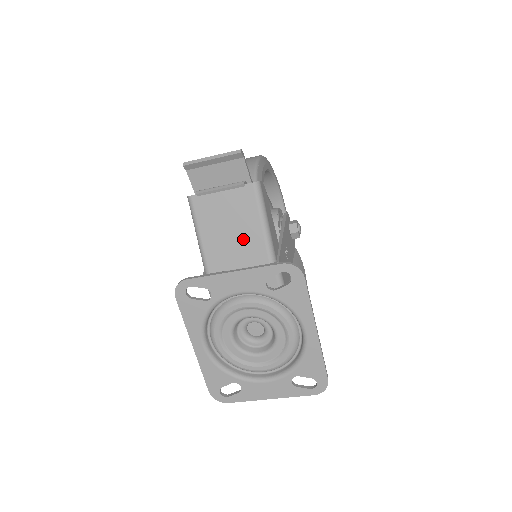
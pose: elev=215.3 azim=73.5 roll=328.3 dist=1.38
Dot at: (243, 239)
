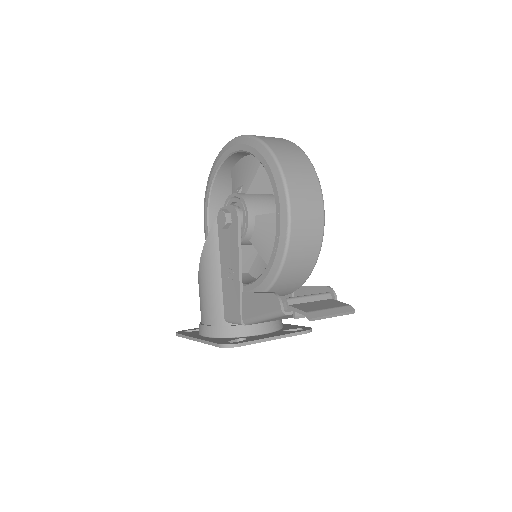
Dot at: occluded
